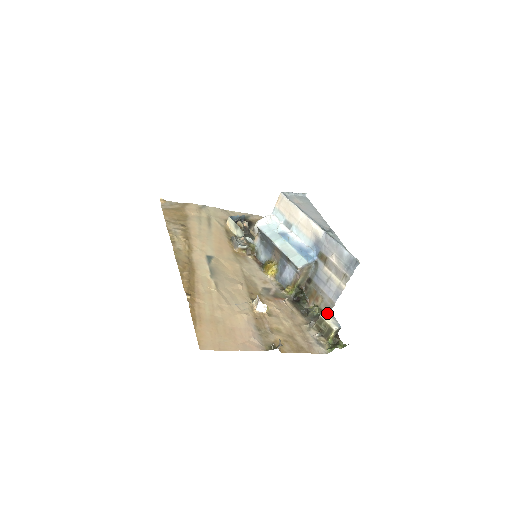
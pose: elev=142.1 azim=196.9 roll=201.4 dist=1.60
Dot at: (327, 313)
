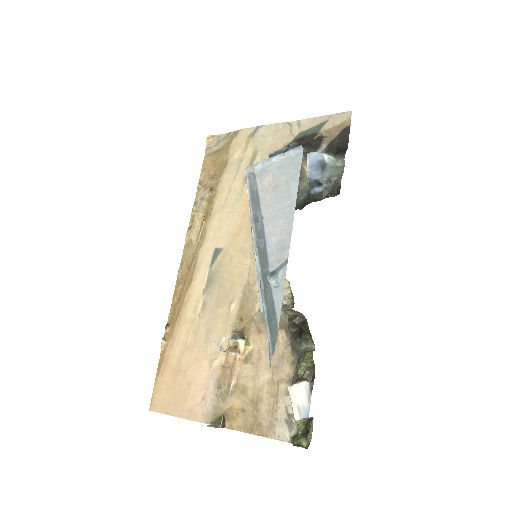
Dot at: (303, 383)
